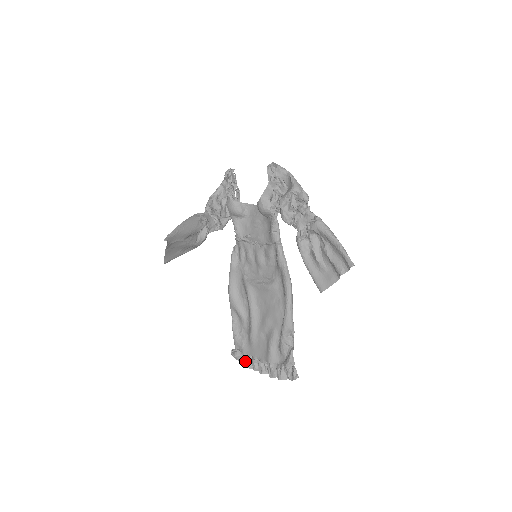
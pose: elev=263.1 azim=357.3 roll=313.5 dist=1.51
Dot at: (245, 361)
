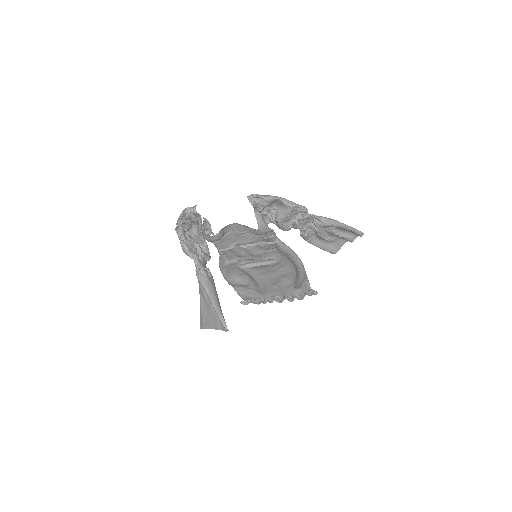
Dot at: (259, 302)
